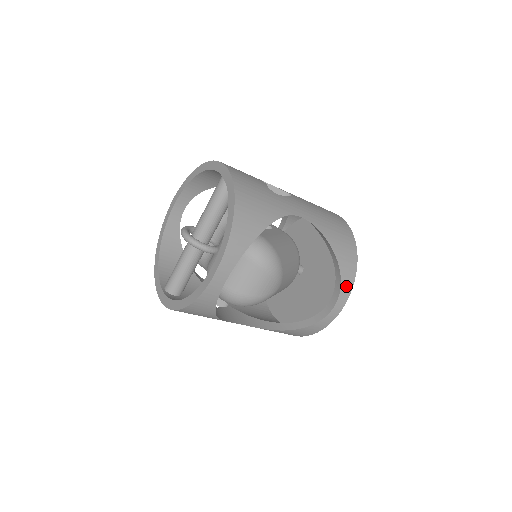
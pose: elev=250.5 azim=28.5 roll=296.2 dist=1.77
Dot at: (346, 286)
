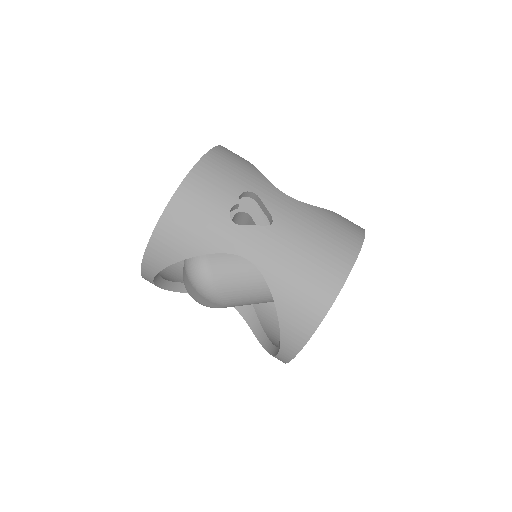
Dot at: (288, 348)
